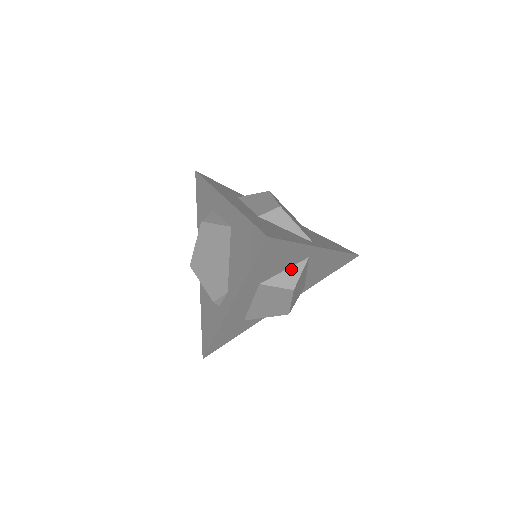
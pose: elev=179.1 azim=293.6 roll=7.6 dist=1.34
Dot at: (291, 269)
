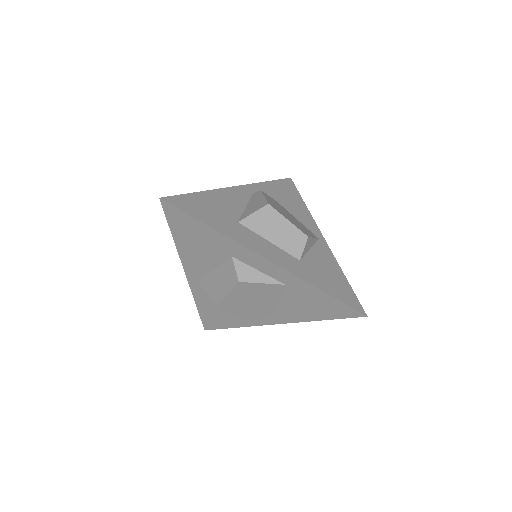
Dot at: occluded
